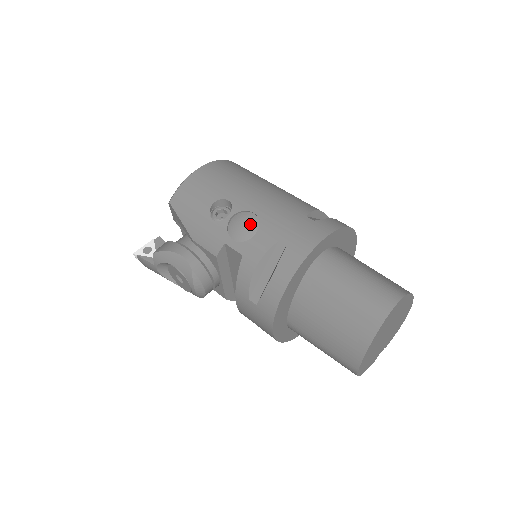
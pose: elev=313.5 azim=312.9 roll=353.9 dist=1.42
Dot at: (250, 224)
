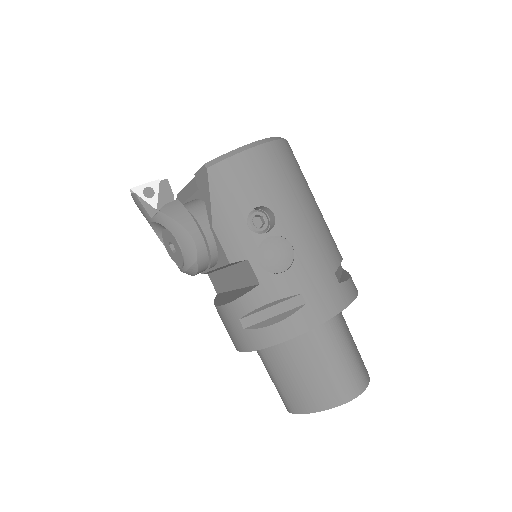
Dot at: (284, 257)
